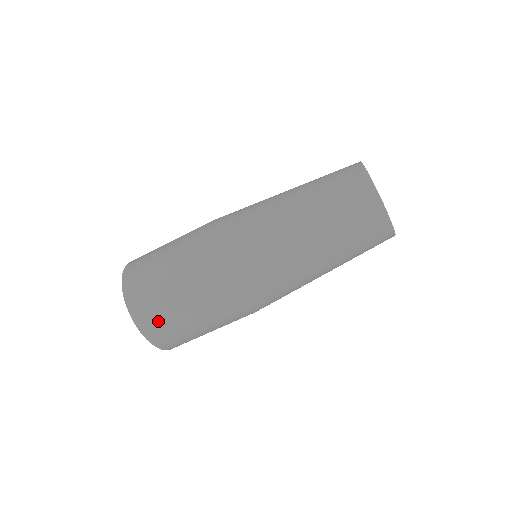
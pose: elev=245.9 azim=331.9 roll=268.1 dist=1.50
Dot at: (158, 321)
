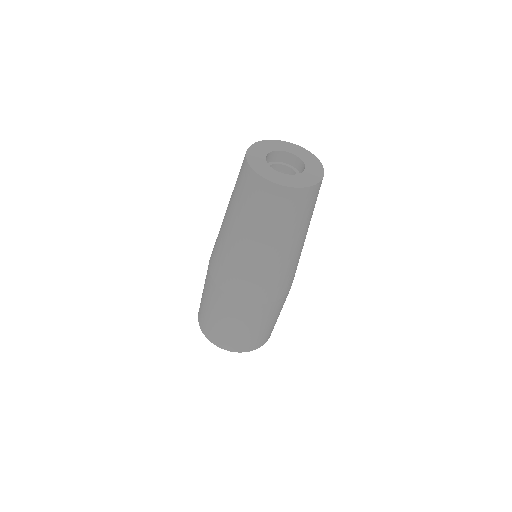
Dot at: (232, 341)
